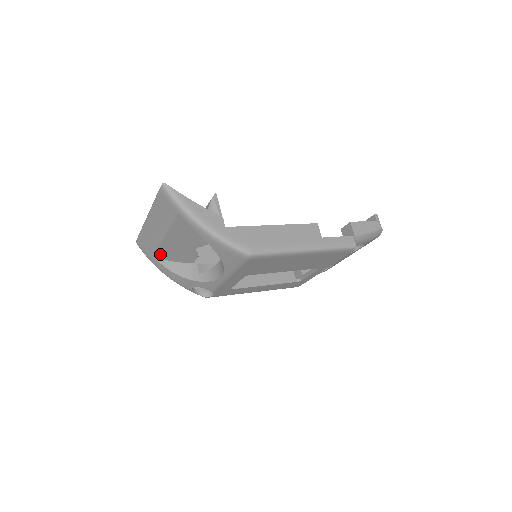
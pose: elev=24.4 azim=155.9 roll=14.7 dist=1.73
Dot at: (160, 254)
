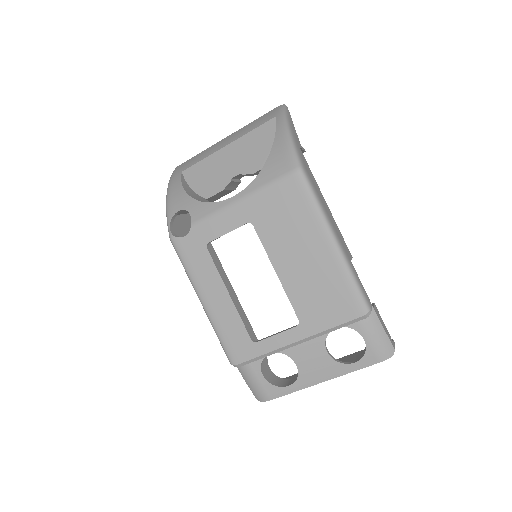
Dot at: (192, 171)
